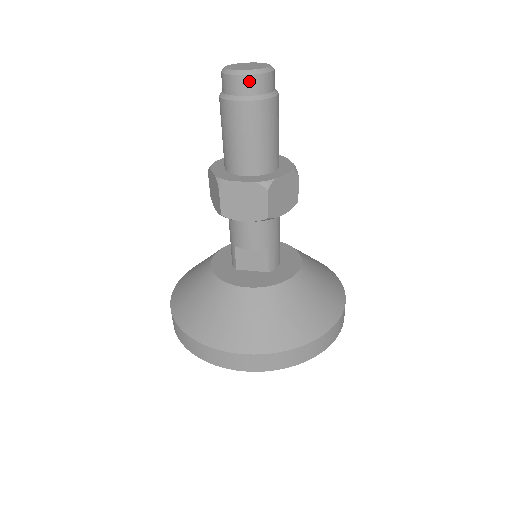
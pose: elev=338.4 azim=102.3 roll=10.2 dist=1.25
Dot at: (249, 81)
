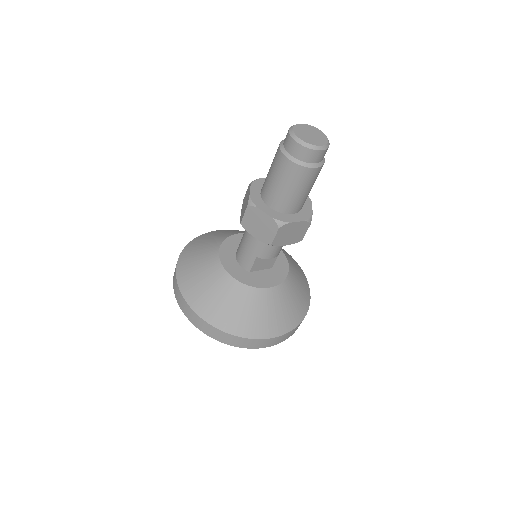
Dot at: (323, 154)
